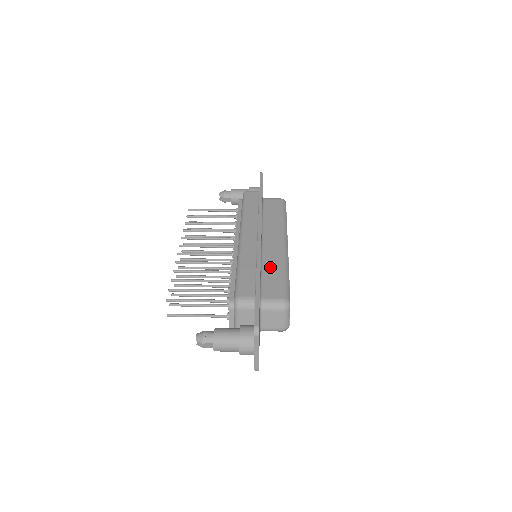
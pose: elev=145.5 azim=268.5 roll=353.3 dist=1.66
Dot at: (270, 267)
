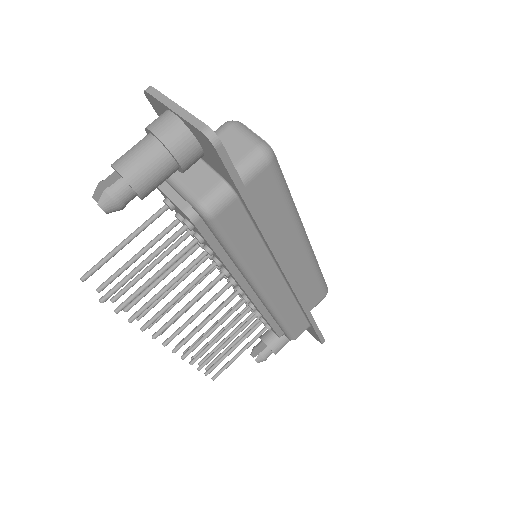
Dot at: (304, 284)
